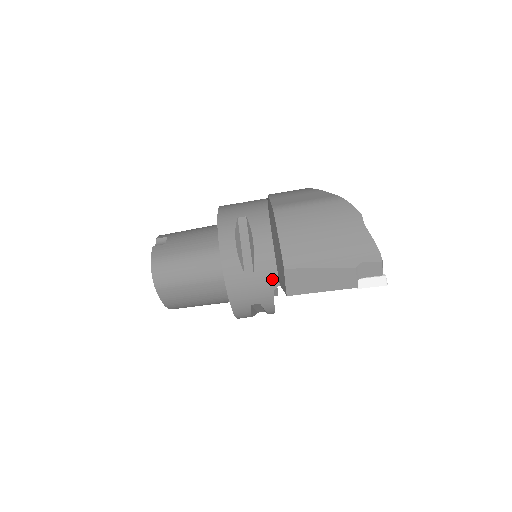
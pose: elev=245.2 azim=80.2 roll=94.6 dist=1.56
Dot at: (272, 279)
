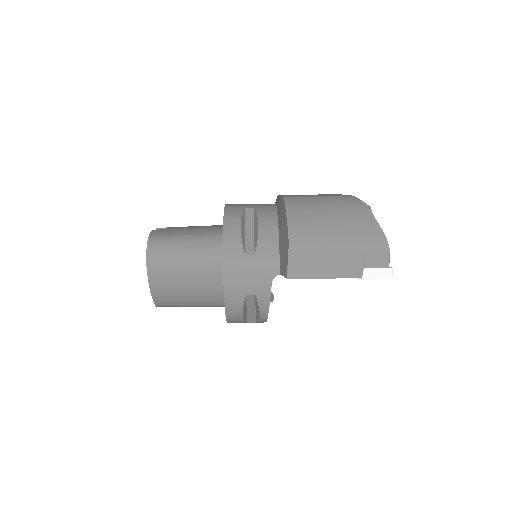
Dot at: (273, 266)
